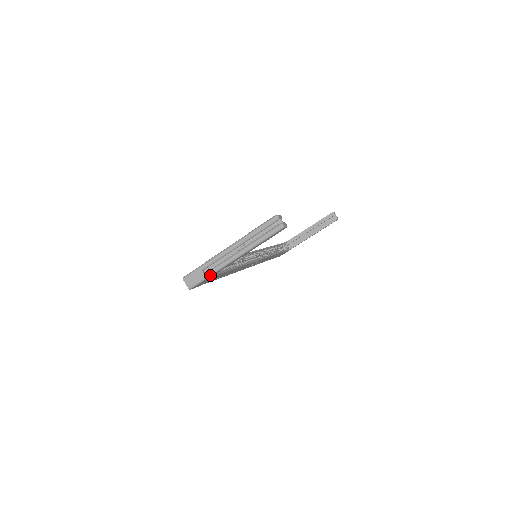
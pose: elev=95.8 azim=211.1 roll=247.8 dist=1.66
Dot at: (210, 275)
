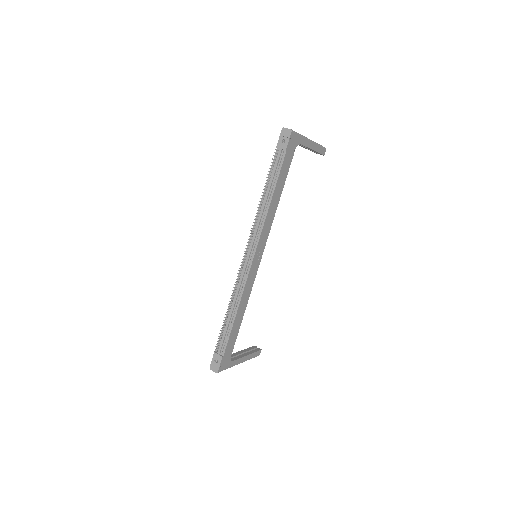
Dot at: (301, 135)
